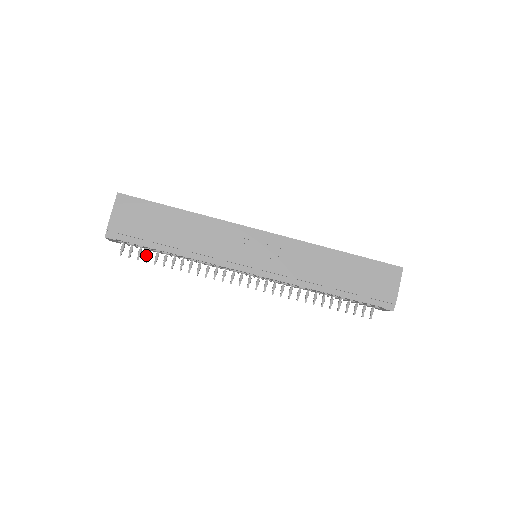
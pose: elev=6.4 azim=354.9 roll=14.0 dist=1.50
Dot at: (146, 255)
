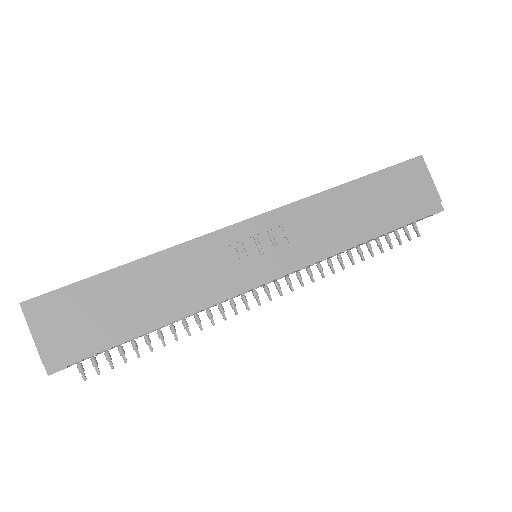
Dot at: occluded
